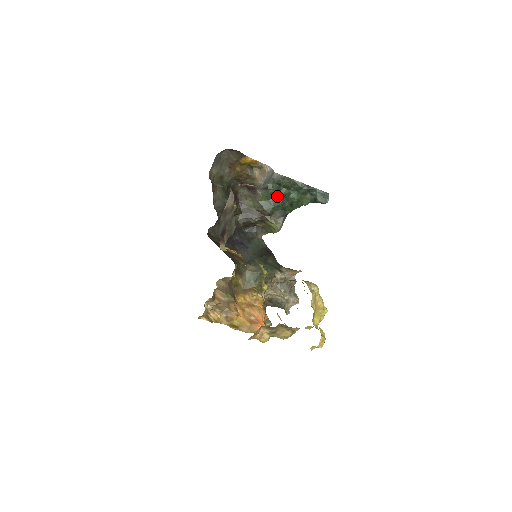
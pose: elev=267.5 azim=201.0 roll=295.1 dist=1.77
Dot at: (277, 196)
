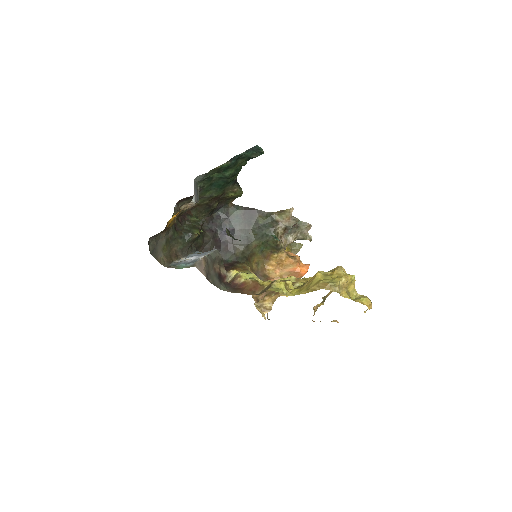
Dot at: (214, 182)
